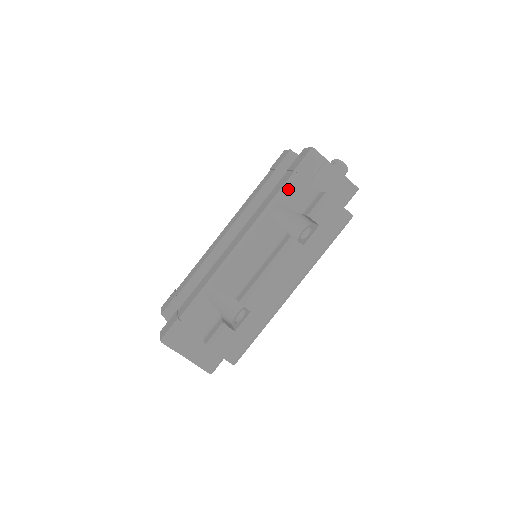
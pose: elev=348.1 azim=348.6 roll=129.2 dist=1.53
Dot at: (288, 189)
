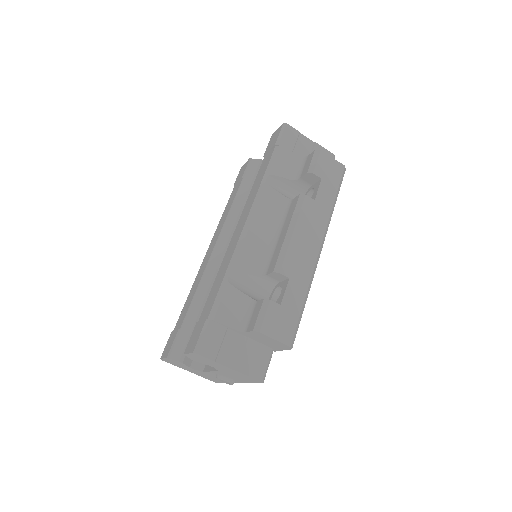
Dot at: (276, 161)
